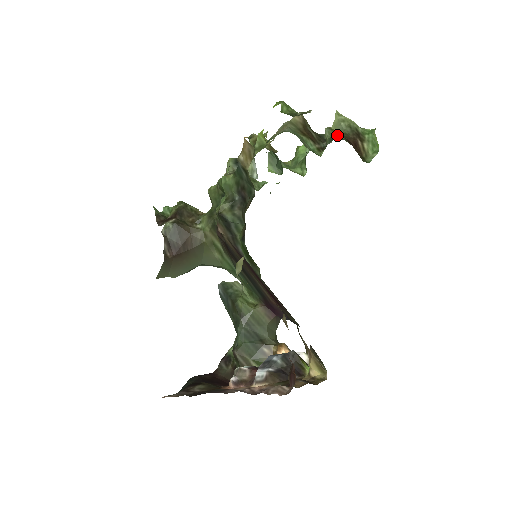
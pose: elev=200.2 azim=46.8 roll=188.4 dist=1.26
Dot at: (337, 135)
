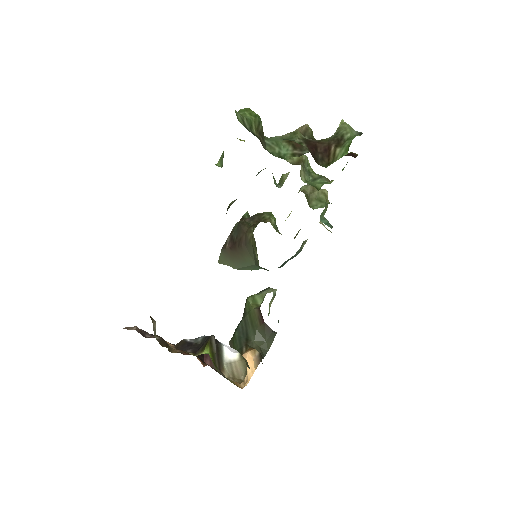
Dot at: (295, 137)
